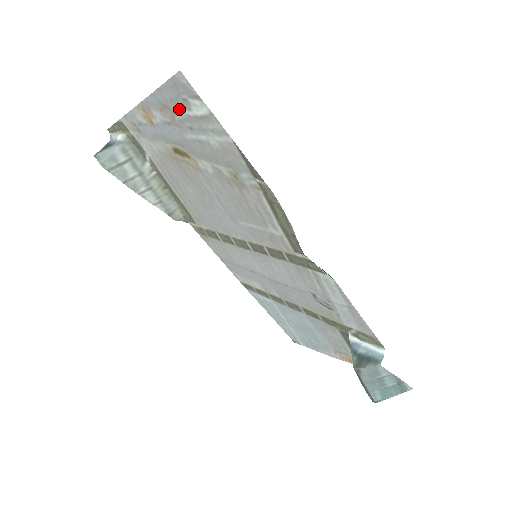
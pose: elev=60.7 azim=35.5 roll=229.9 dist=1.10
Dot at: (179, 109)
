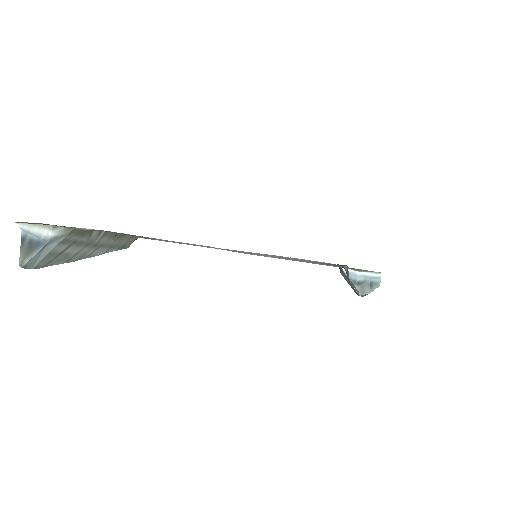
Dot at: occluded
